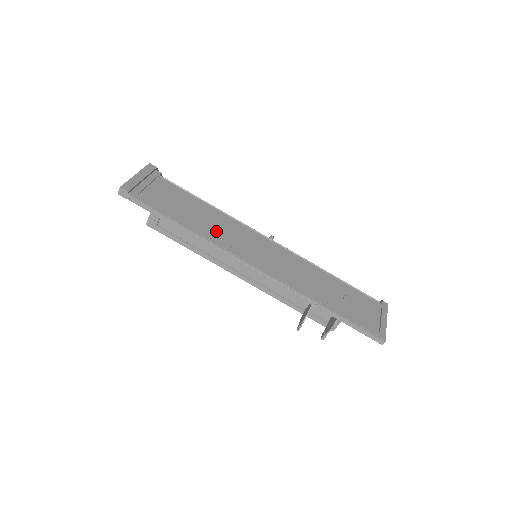
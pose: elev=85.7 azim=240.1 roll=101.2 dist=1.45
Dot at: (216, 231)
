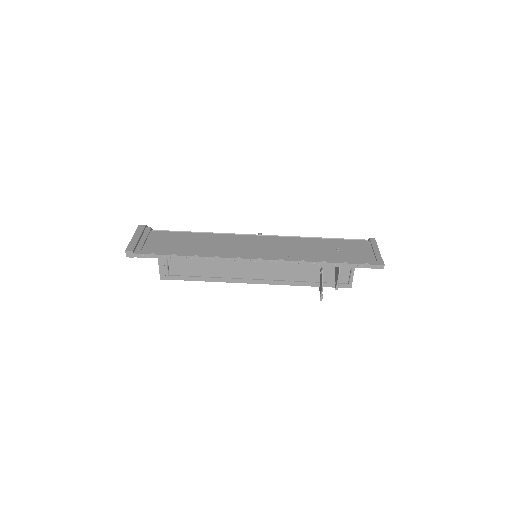
Dot at: (213, 248)
